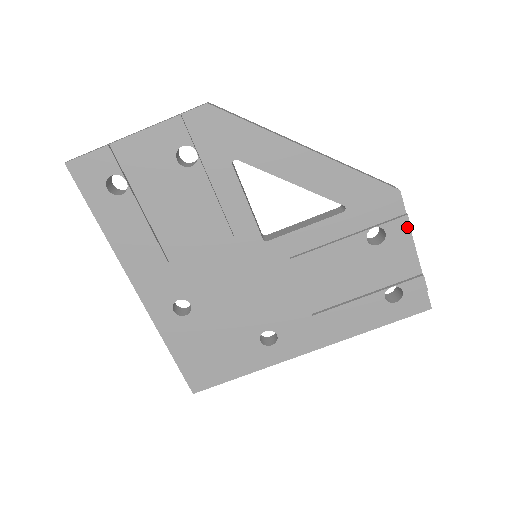
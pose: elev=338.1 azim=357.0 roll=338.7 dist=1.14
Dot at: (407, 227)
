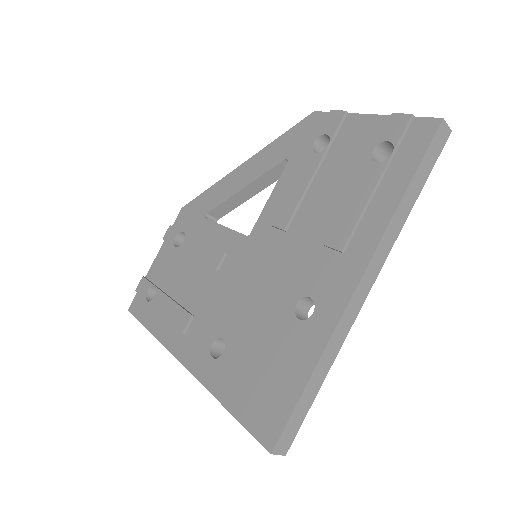
Dot at: (339, 114)
